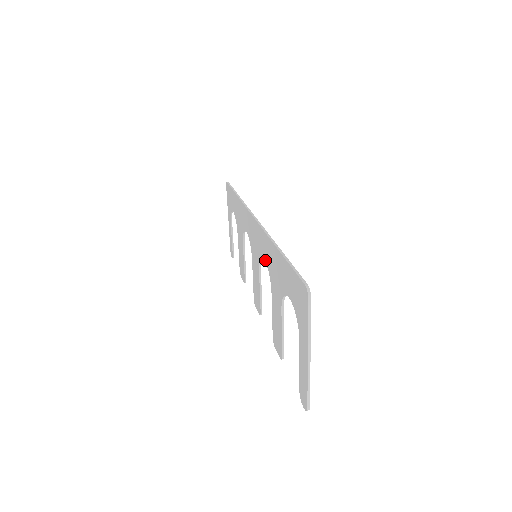
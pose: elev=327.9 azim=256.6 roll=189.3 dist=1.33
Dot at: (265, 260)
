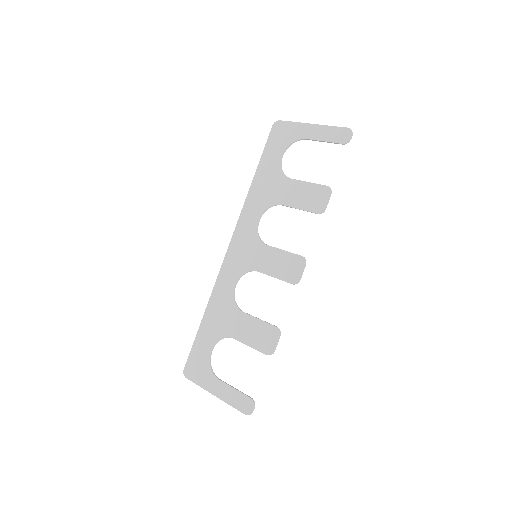
Dot at: (259, 216)
